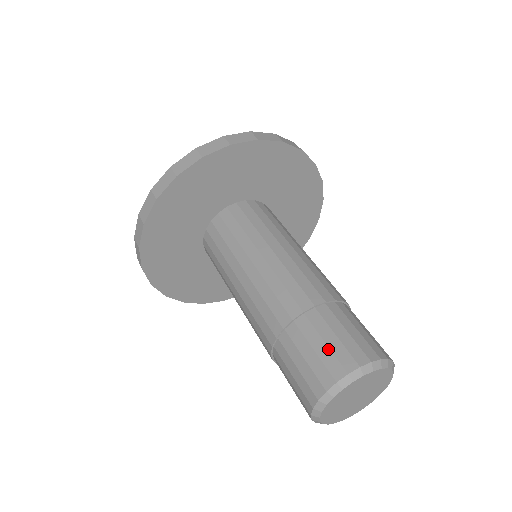
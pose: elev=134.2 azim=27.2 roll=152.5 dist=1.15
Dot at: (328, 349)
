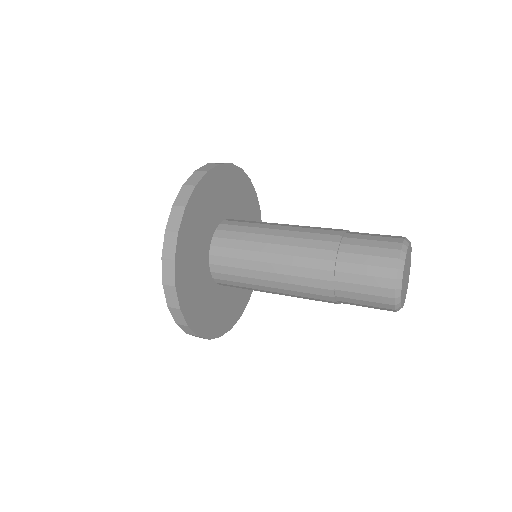
Dot at: occluded
